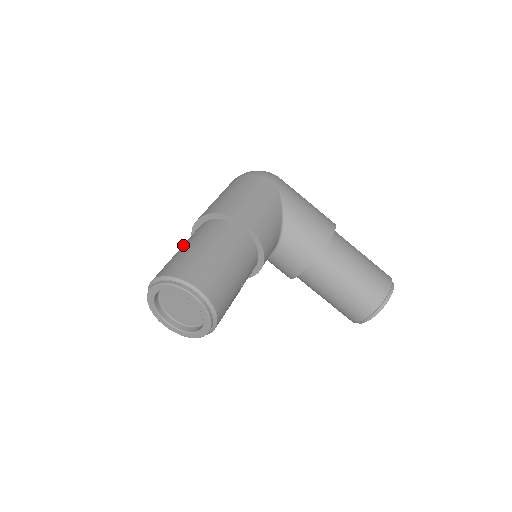
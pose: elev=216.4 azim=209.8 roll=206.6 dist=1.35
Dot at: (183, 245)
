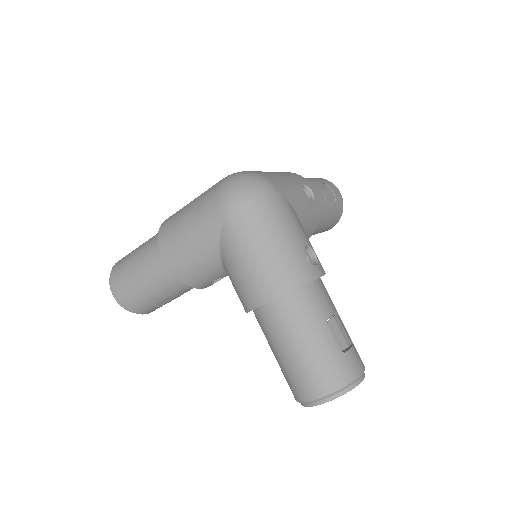
Dot at: occluded
